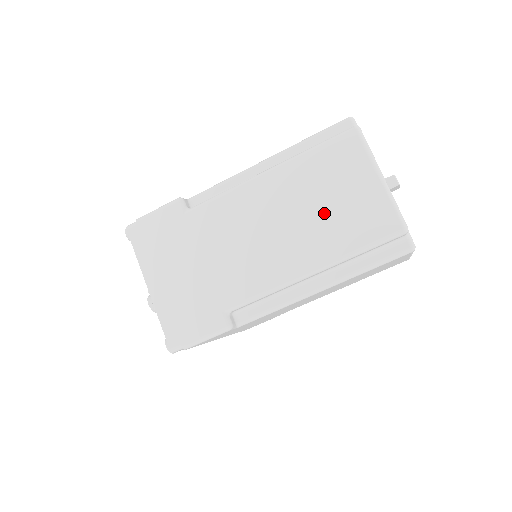
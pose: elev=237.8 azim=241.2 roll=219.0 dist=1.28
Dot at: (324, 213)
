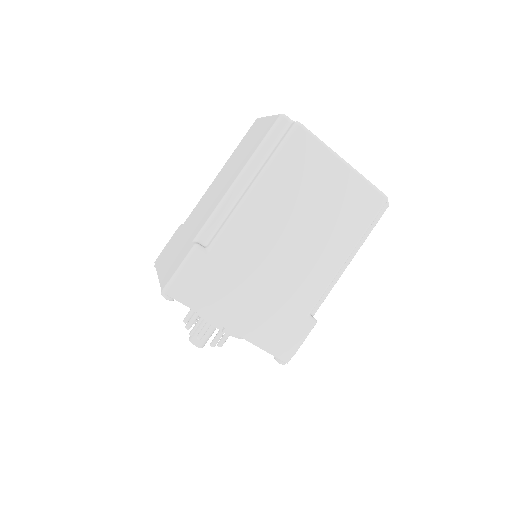
Dot at: (244, 153)
